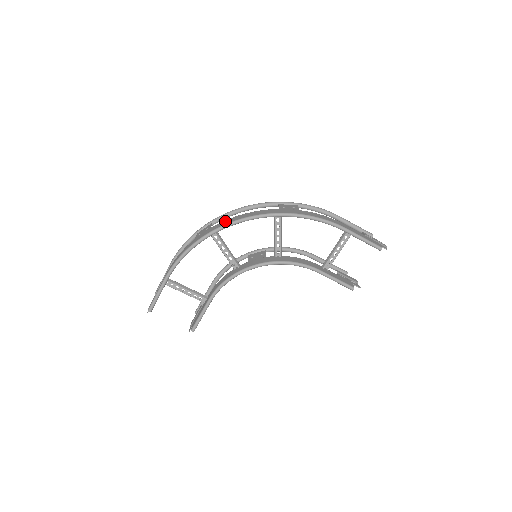
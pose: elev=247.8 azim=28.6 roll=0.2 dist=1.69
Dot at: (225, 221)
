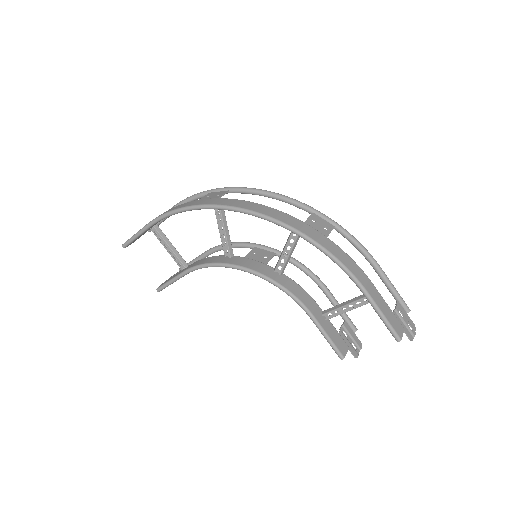
Dot at: (235, 201)
